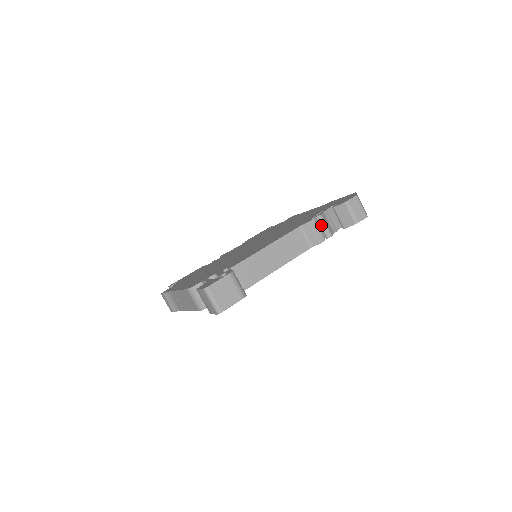
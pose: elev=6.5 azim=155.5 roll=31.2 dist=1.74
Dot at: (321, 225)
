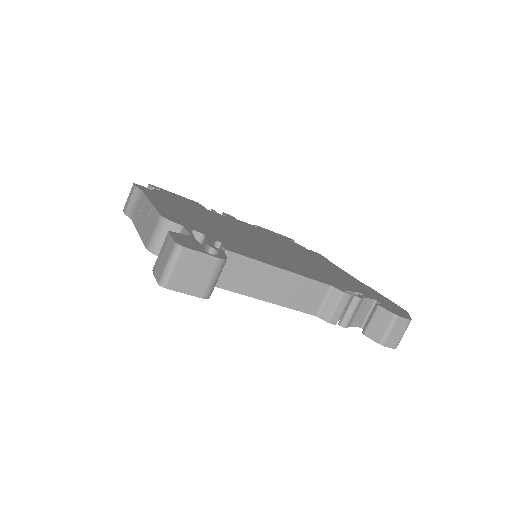
Dot at: (349, 307)
